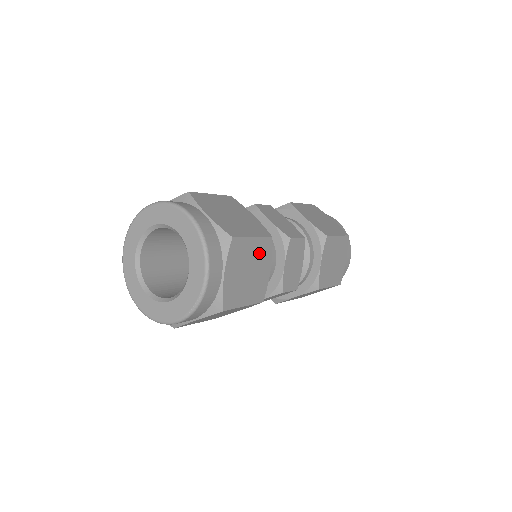
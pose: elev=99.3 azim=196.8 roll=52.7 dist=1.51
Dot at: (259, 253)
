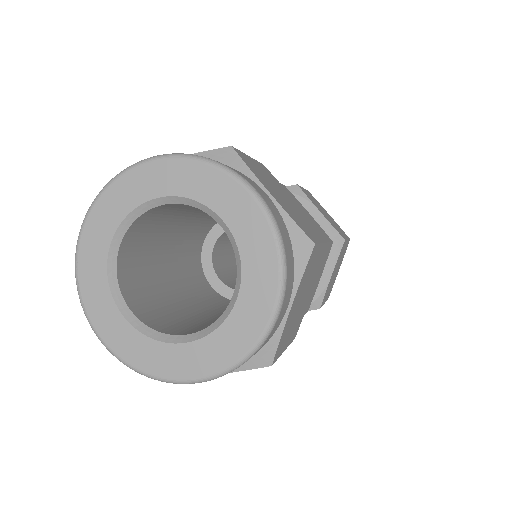
Dot at: (271, 179)
